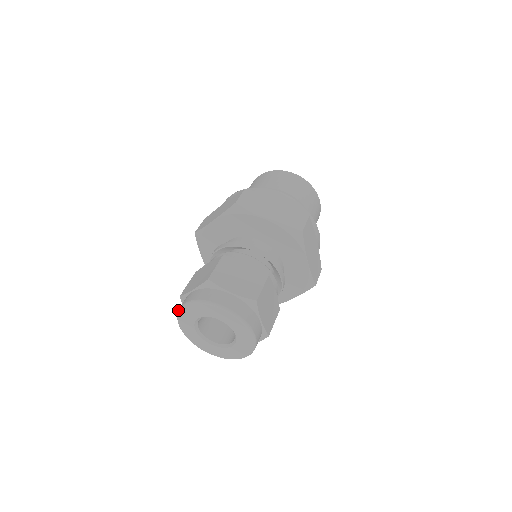
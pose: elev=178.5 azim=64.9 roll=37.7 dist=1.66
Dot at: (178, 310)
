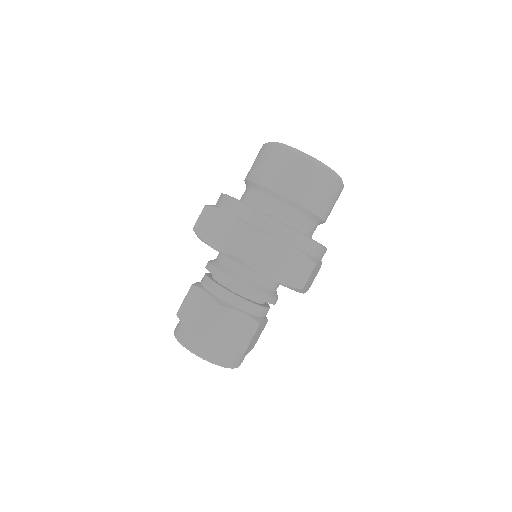
Dot at: occluded
